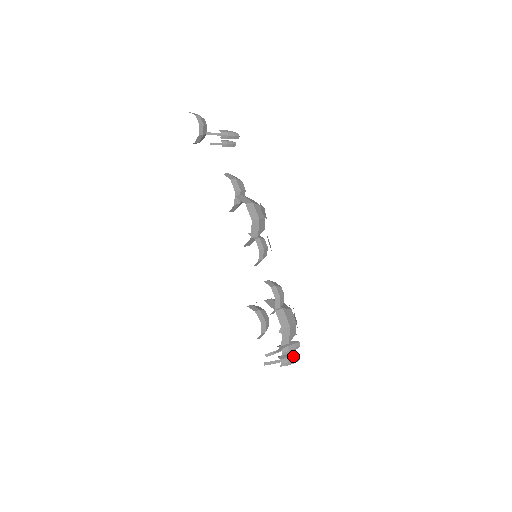
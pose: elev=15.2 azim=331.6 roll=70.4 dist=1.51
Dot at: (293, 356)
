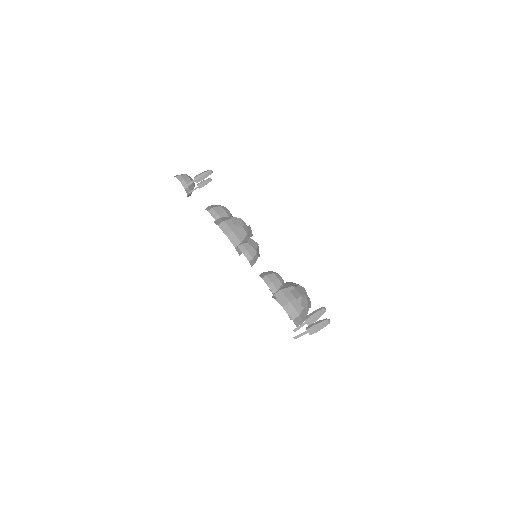
Dot at: (320, 322)
